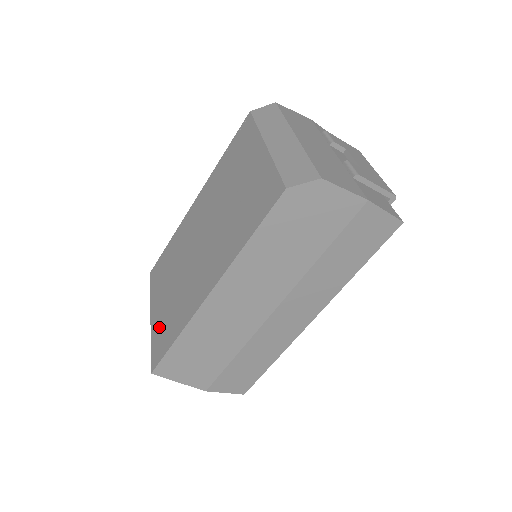
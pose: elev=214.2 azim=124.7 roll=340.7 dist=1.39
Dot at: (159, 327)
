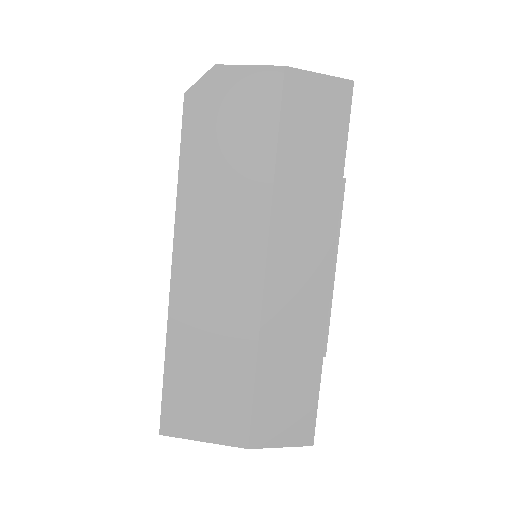
Dot at: occluded
